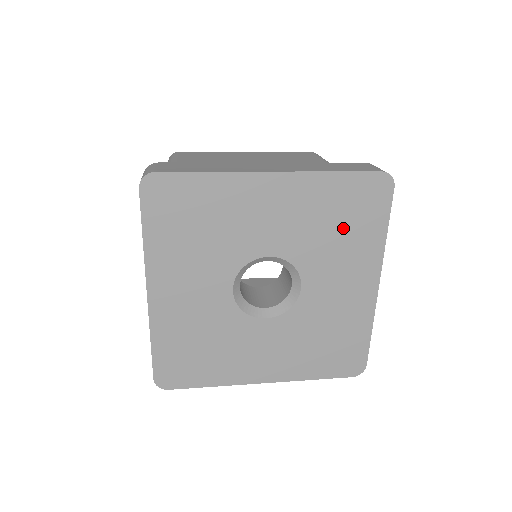
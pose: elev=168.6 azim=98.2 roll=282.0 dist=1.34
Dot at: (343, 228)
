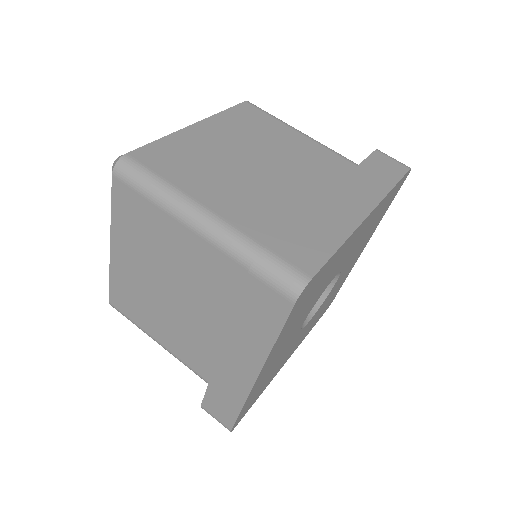
Dot at: (374, 224)
